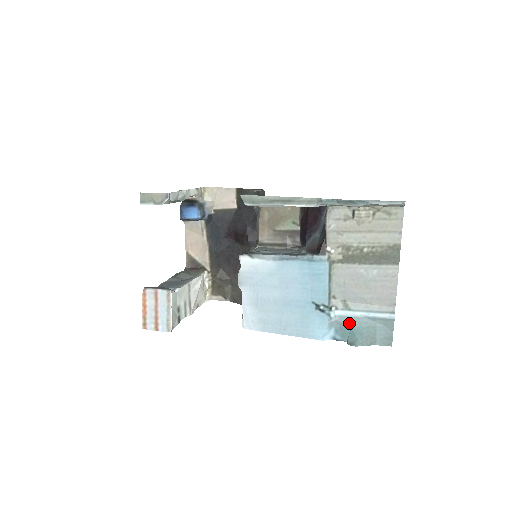
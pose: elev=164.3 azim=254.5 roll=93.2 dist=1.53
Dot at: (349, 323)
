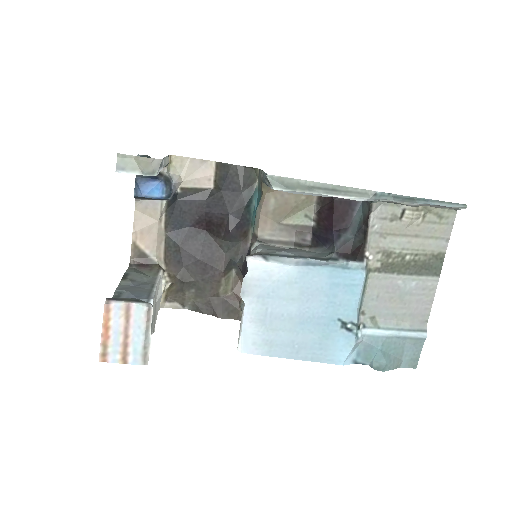
Dot at: (377, 344)
